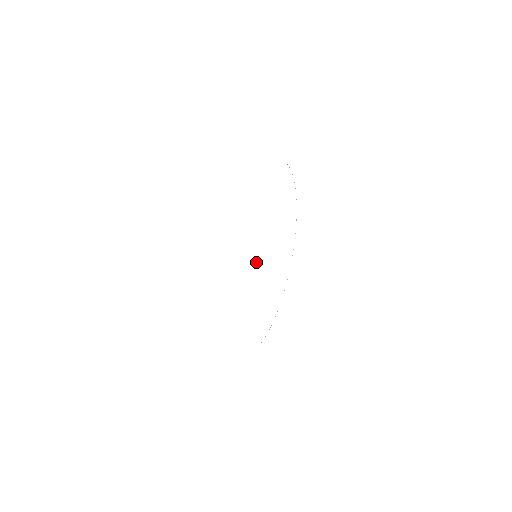
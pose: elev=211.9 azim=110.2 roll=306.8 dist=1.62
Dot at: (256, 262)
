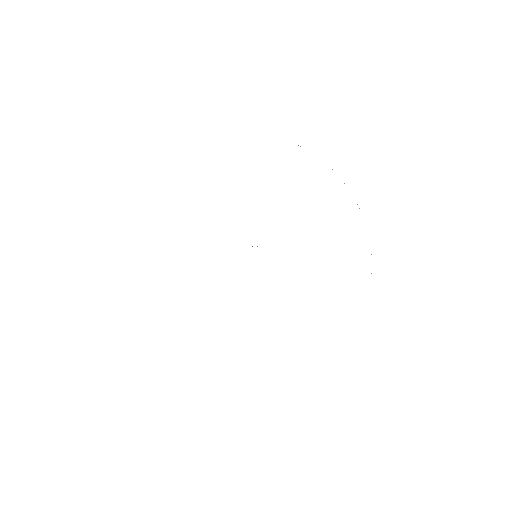
Dot at: occluded
